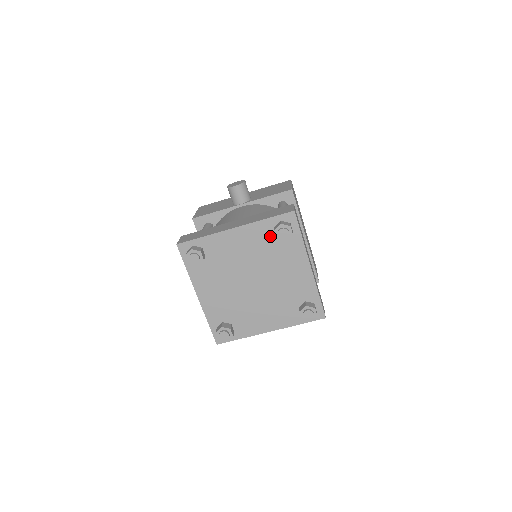
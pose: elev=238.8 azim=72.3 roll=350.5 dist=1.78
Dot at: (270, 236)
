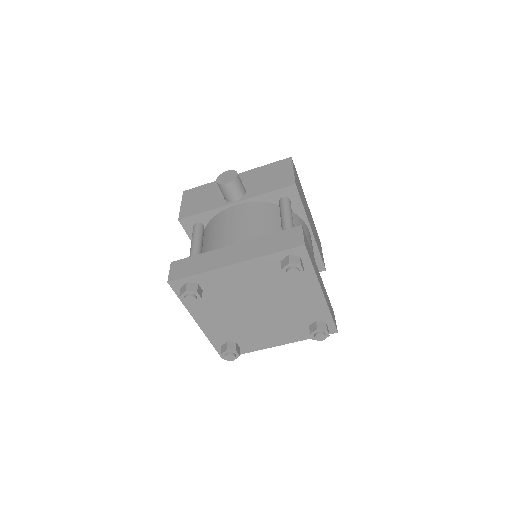
Dot at: (276, 269)
